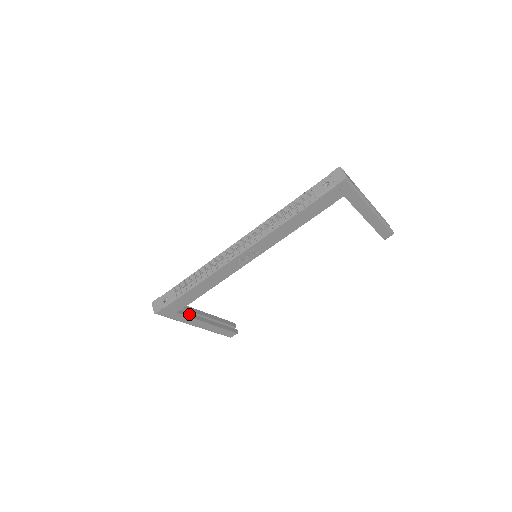
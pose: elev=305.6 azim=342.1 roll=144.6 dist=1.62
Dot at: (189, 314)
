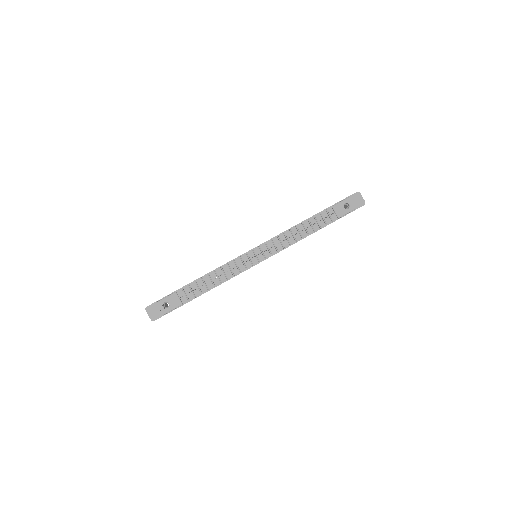
Dot at: occluded
